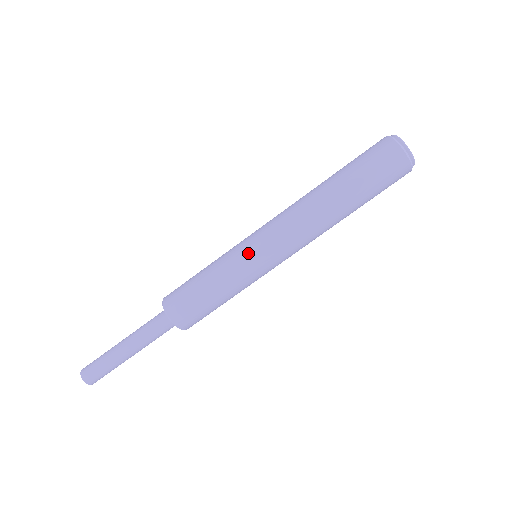
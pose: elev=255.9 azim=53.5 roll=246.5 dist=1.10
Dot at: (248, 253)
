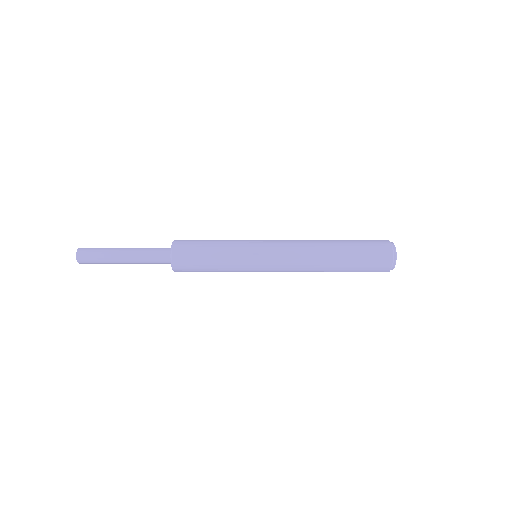
Dot at: (255, 255)
